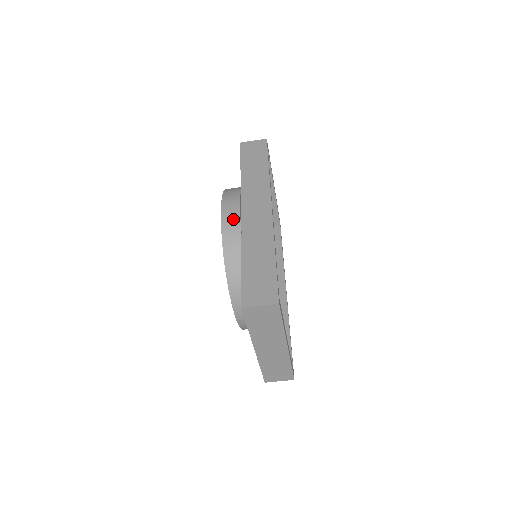
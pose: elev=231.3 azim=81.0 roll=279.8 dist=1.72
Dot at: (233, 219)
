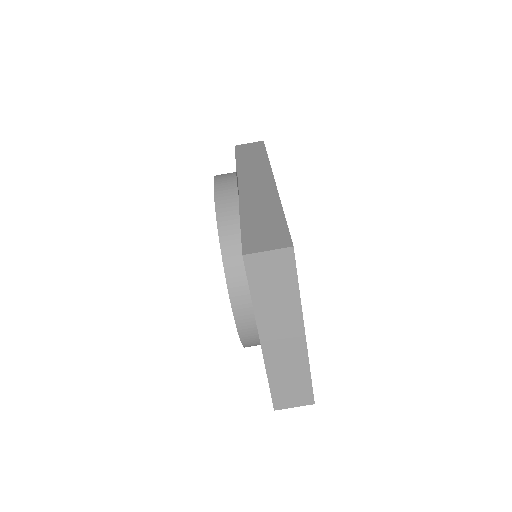
Dot at: (228, 188)
